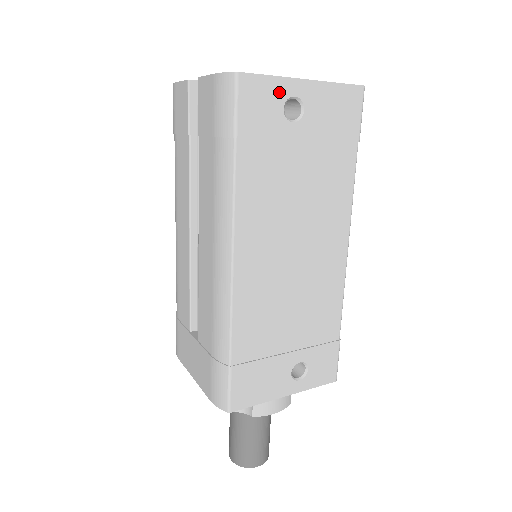
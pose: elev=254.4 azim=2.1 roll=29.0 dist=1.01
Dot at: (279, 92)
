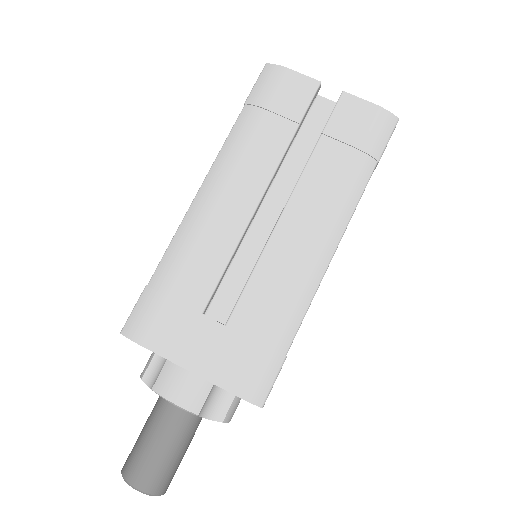
Dot at: occluded
